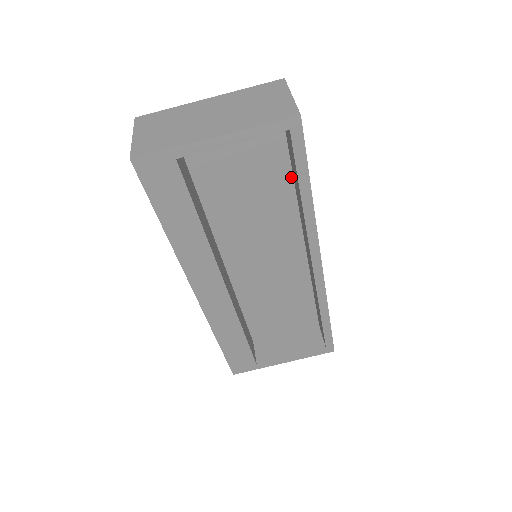
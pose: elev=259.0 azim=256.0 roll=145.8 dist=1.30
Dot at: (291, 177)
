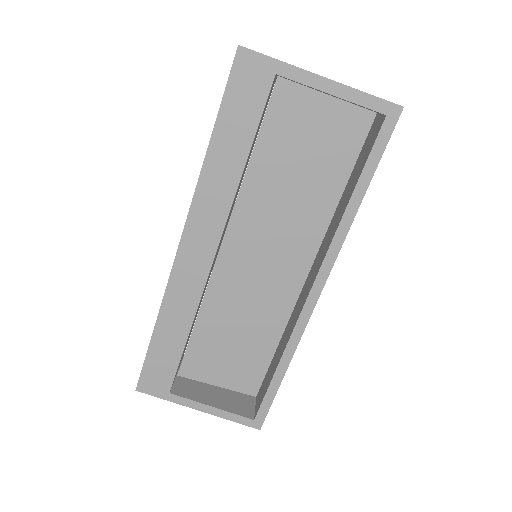
Dot at: (342, 188)
